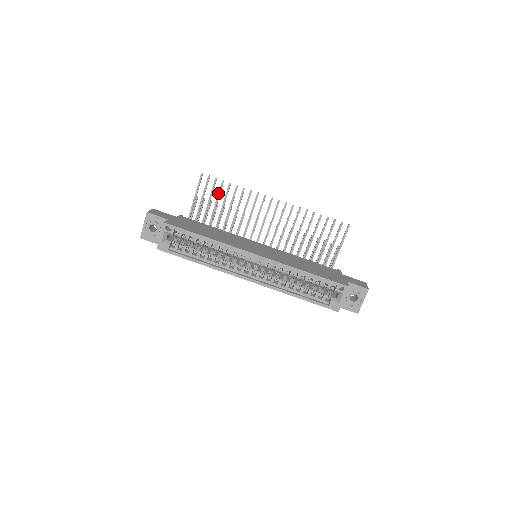
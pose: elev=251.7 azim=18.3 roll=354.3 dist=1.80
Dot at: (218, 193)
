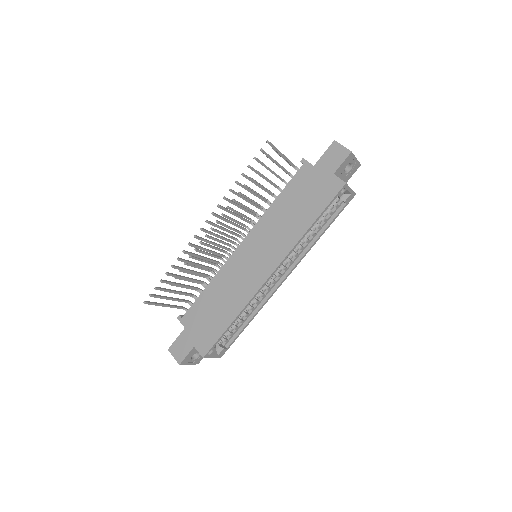
Dot at: occluded
